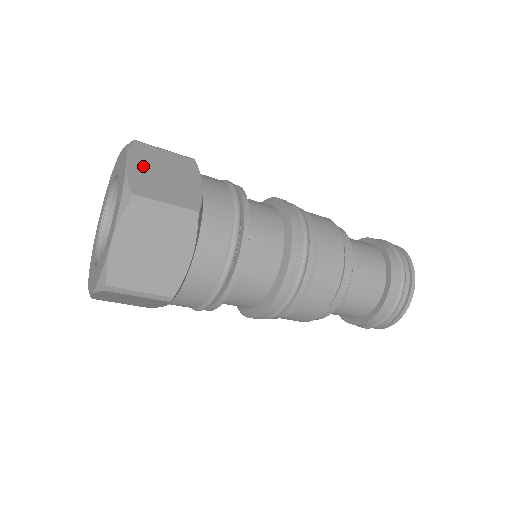
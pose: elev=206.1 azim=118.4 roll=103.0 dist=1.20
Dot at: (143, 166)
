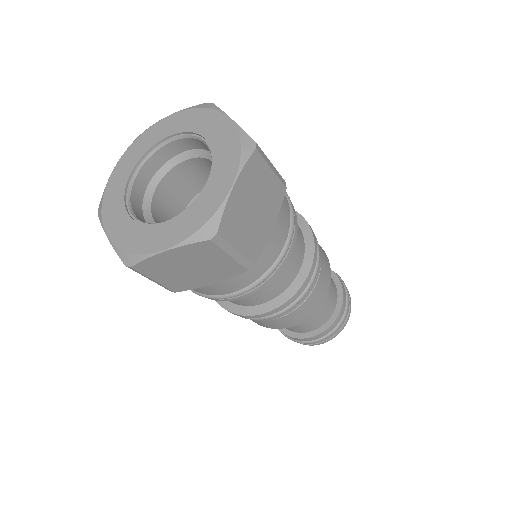
Dot at: occluded
